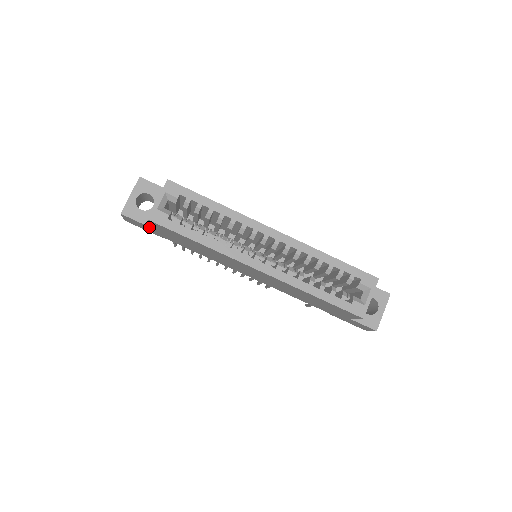
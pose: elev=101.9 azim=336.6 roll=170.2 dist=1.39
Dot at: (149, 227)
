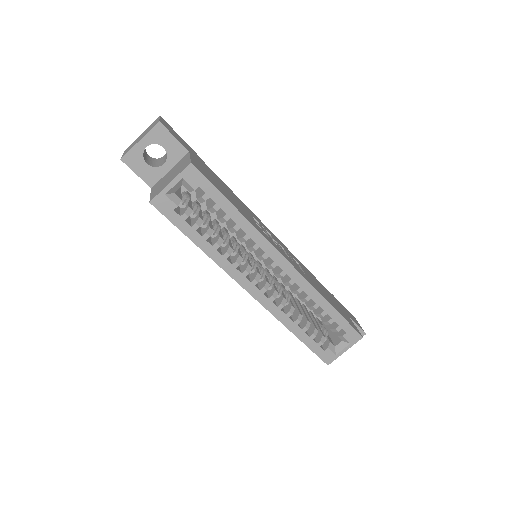
Dot at: (150, 186)
